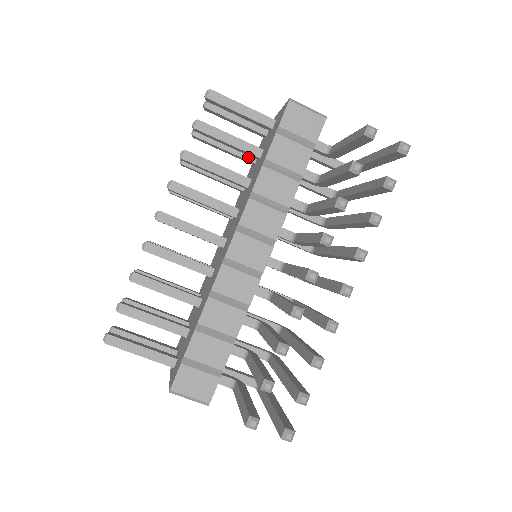
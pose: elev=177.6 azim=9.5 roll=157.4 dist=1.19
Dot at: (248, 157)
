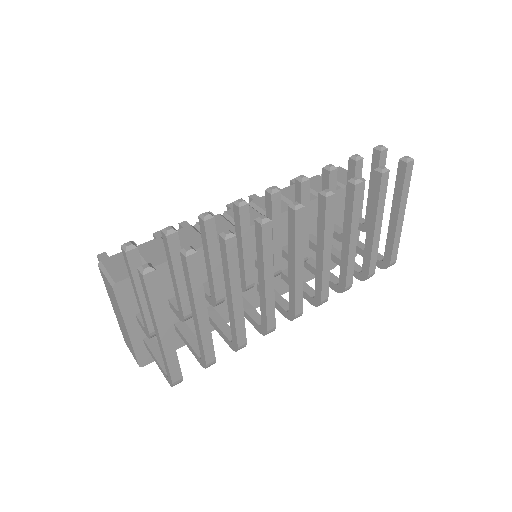
Dot at: occluded
